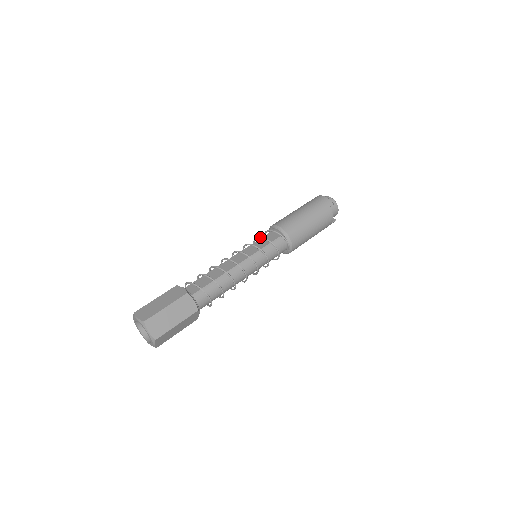
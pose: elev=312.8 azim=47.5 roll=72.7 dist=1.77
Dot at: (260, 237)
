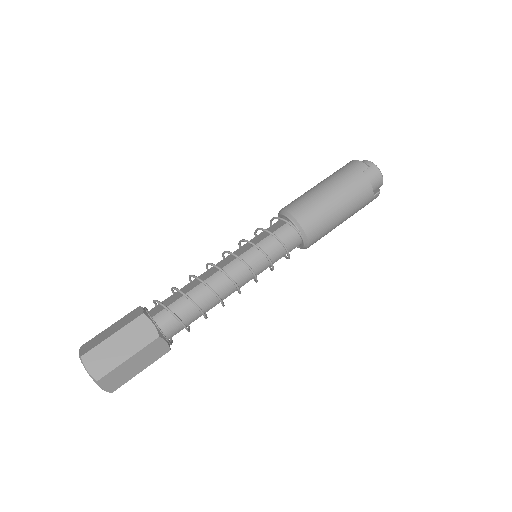
Dot at: (257, 229)
